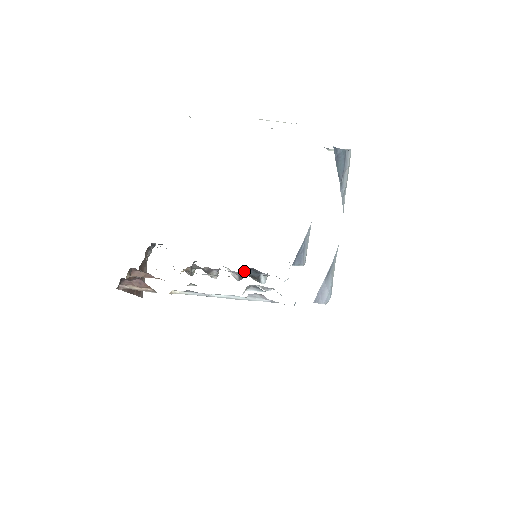
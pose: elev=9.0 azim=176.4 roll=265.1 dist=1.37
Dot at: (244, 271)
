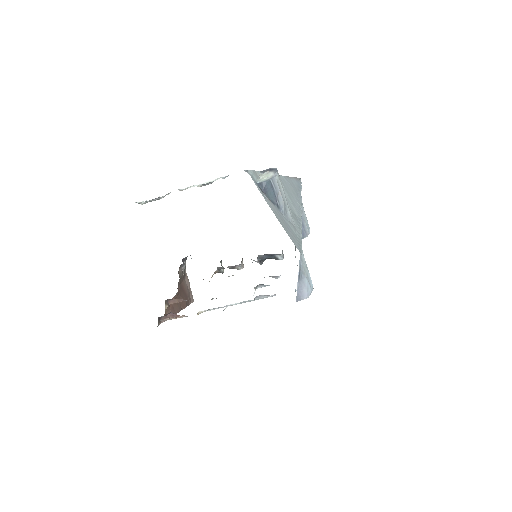
Dot at: (261, 258)
